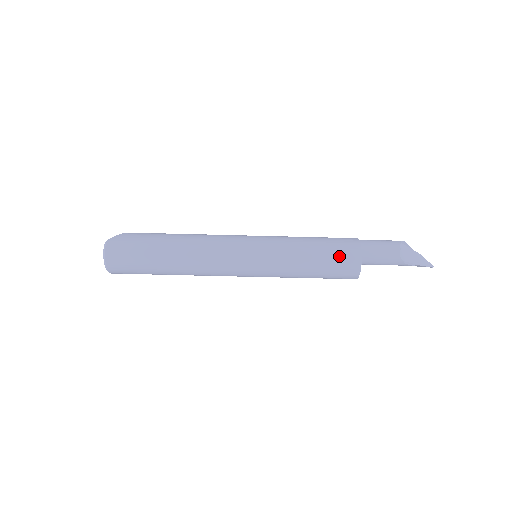
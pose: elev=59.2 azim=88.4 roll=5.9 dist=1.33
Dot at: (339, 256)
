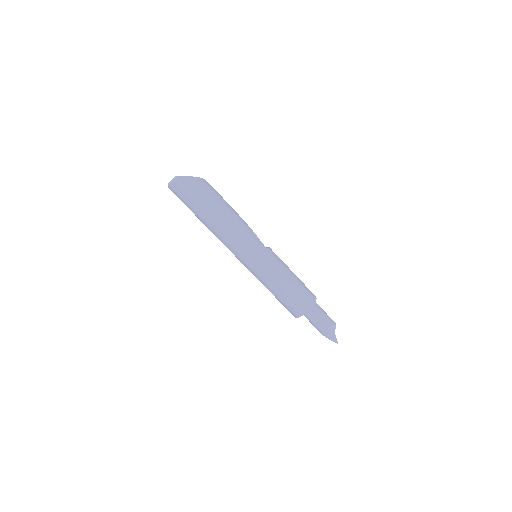
Dot at: (293, 304)
